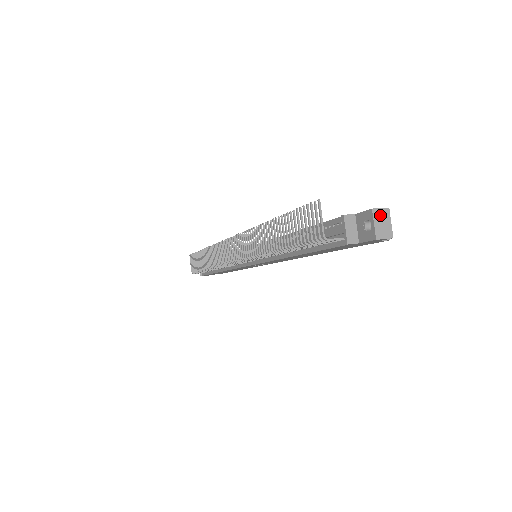
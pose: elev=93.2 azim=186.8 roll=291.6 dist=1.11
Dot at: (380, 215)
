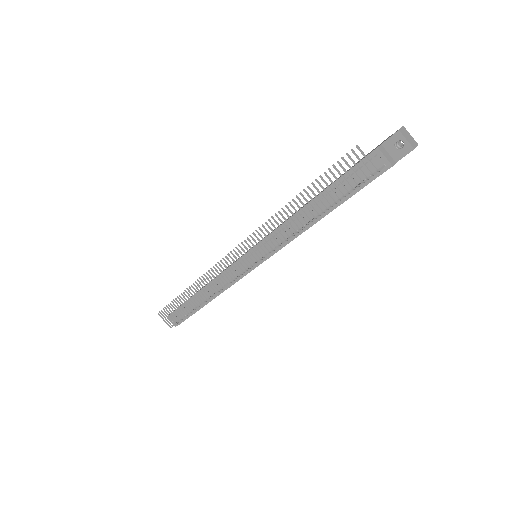
Dot at: (404, 132)
